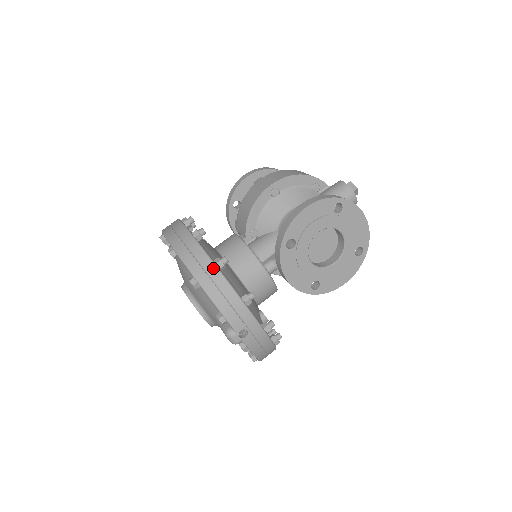
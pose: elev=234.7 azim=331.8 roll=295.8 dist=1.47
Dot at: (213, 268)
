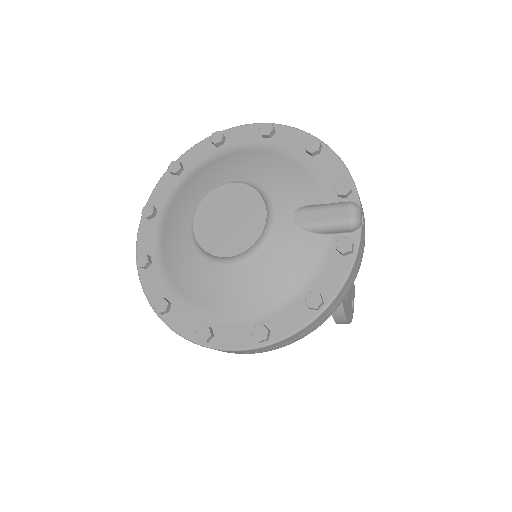
Dot at: occluded
